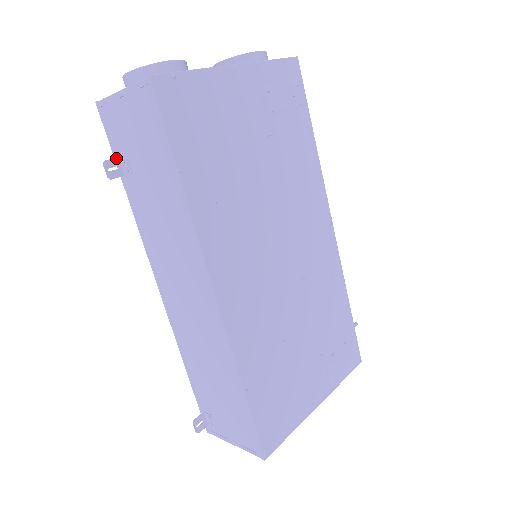
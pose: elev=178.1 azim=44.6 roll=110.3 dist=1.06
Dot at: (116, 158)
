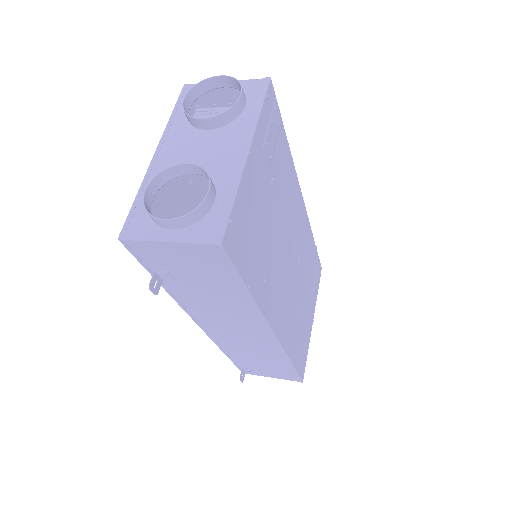
Dot at: (154, 274)
